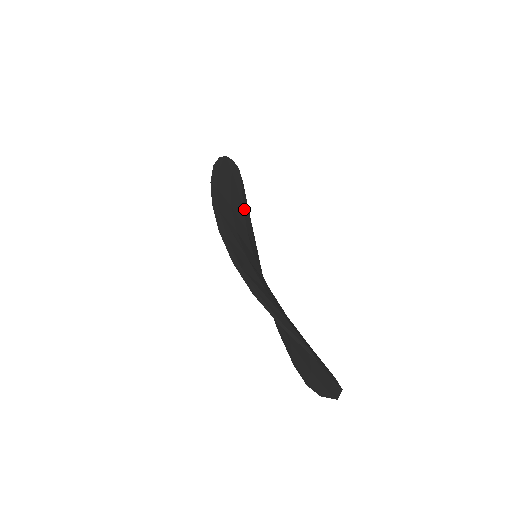
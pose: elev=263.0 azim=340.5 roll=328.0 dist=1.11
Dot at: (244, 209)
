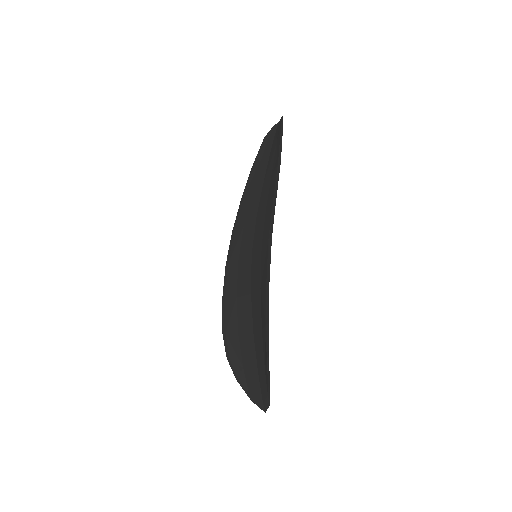
Dot at: occluded
